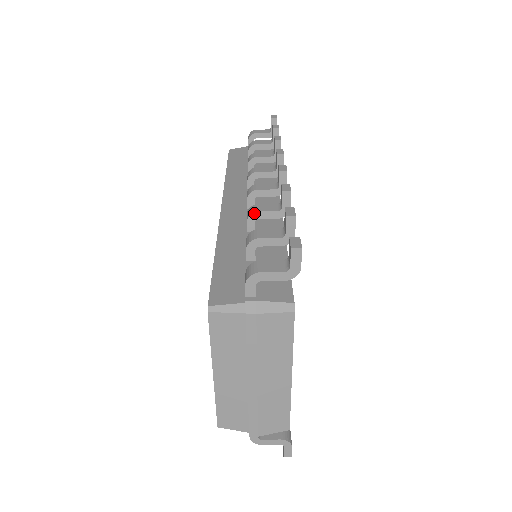
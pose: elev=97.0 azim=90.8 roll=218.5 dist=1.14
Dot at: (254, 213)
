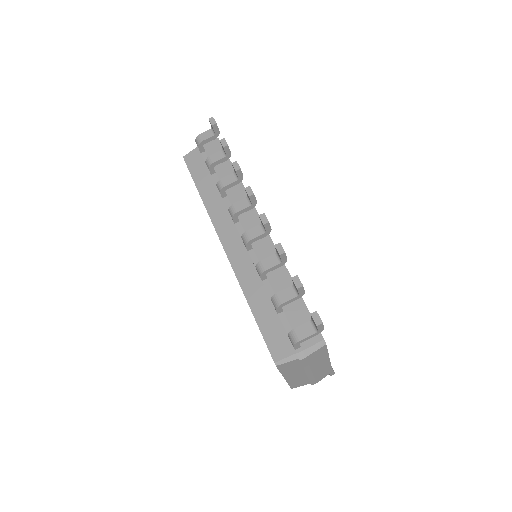
Dot at: (264, 272)
